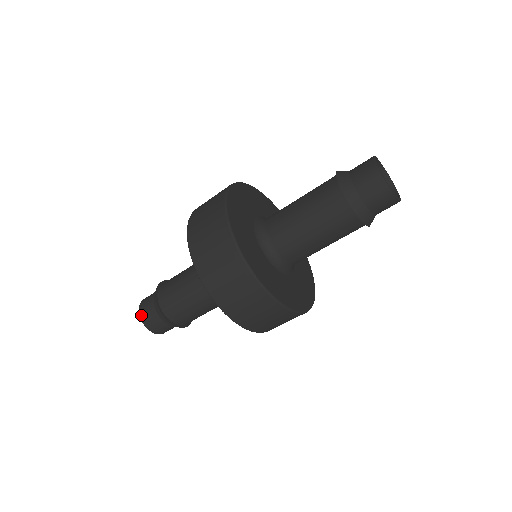
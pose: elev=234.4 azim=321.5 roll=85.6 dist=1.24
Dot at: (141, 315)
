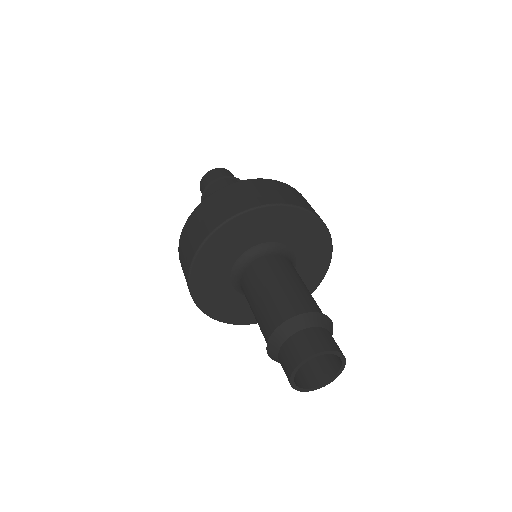
Dot at: occluded
